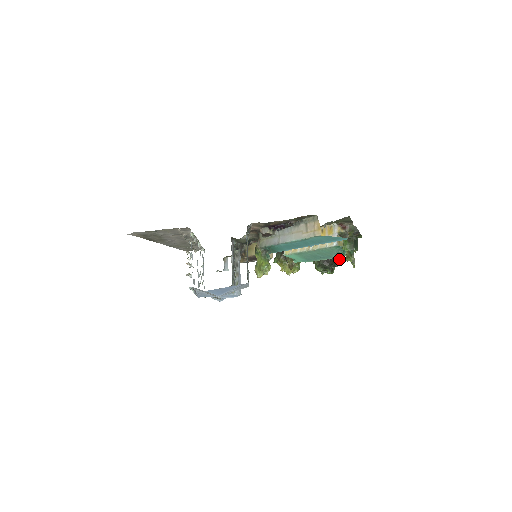
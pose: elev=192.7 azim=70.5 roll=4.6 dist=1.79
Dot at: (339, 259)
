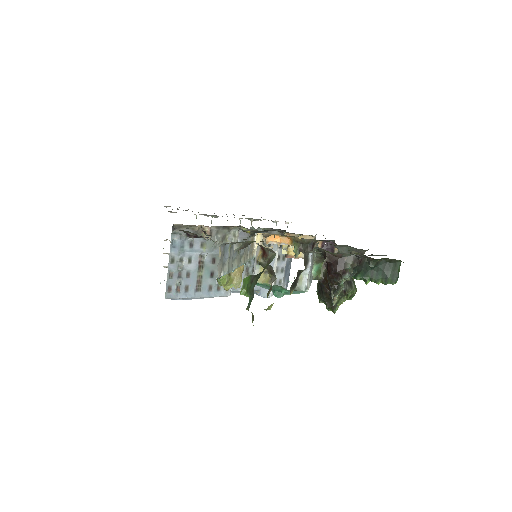
Dot at: occluded
